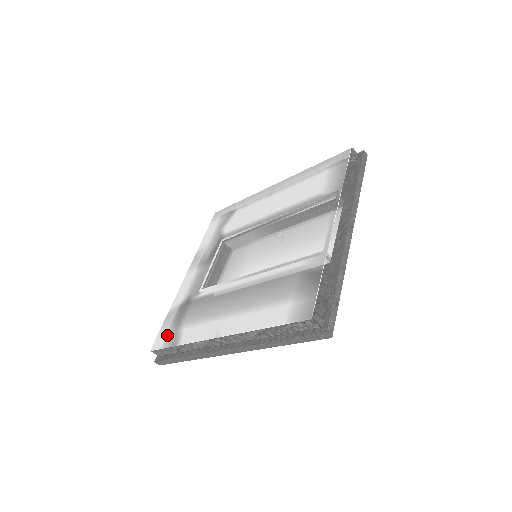
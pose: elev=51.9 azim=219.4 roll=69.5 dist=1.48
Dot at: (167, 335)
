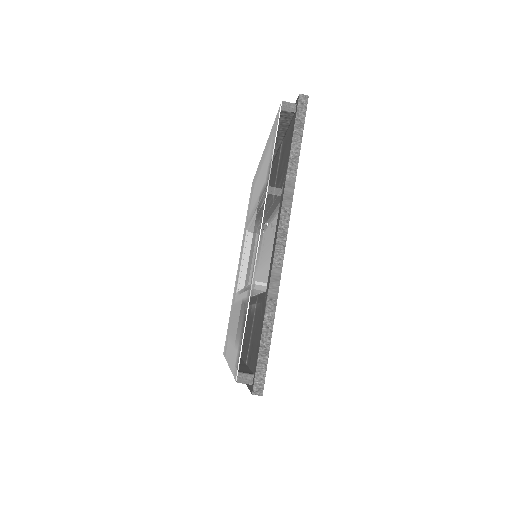
Dot at: (226, 342)
